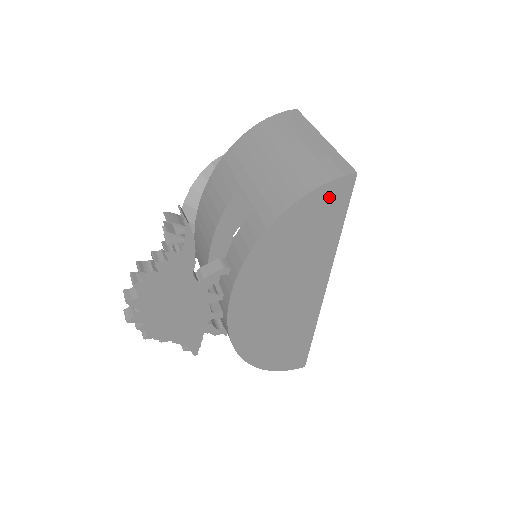
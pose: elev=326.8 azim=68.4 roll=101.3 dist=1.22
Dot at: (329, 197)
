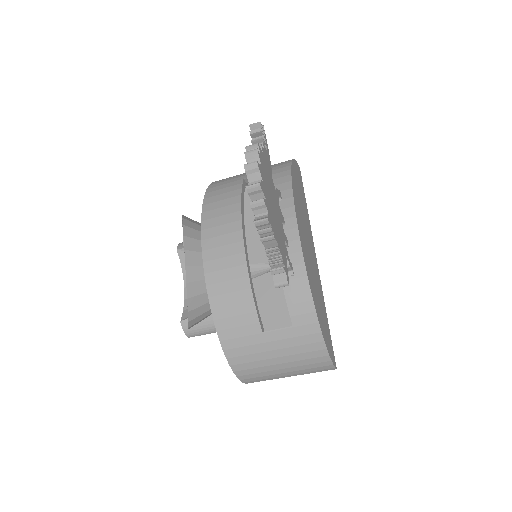
Dot at: (298, 172)
